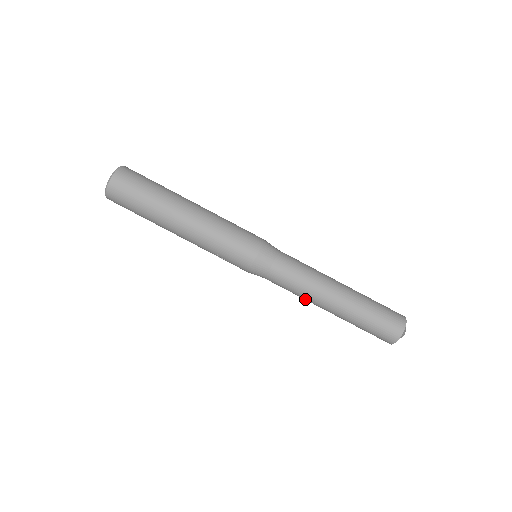
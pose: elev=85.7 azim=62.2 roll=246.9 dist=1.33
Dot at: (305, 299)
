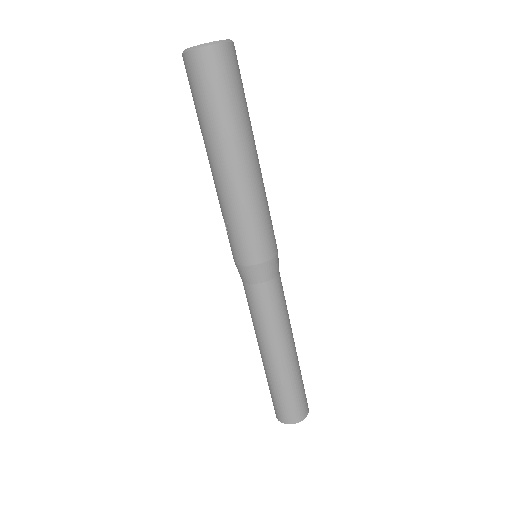
Dot at: (255, 329)
